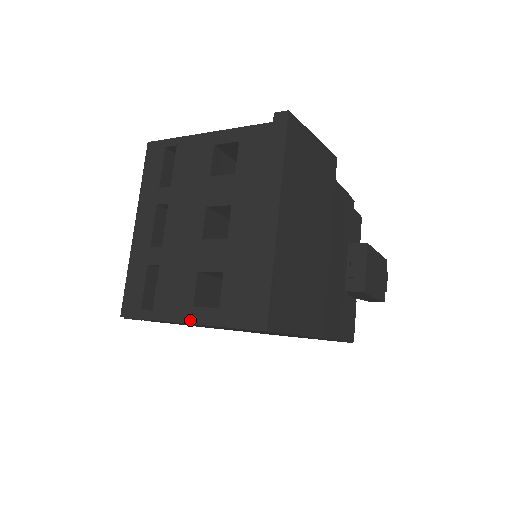
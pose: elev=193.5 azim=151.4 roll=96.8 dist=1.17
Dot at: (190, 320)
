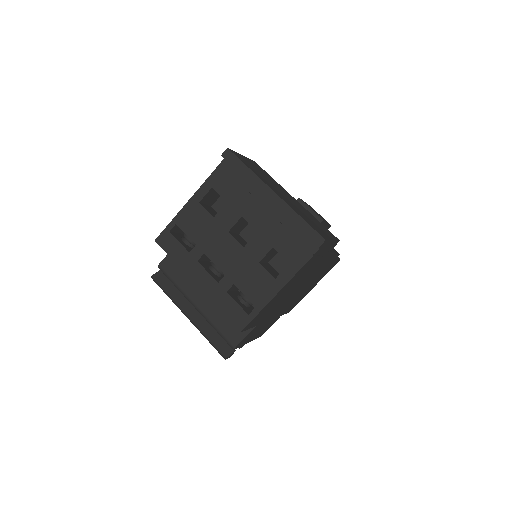
Dot at: (281, 286)
